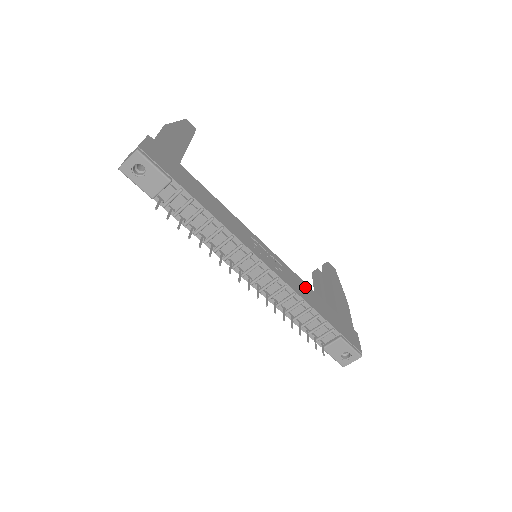
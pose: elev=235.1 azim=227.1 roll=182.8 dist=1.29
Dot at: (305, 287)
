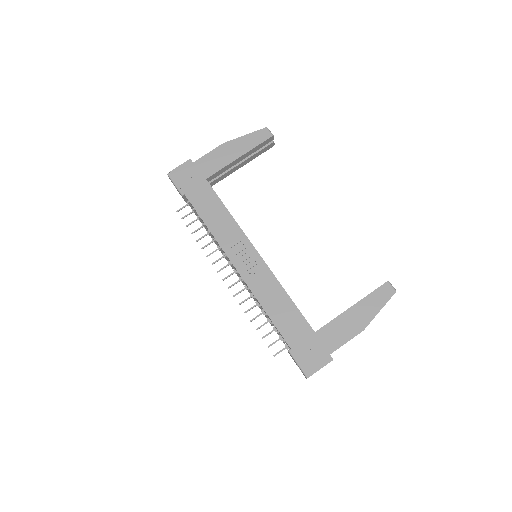
Dot at: (280, 295)
